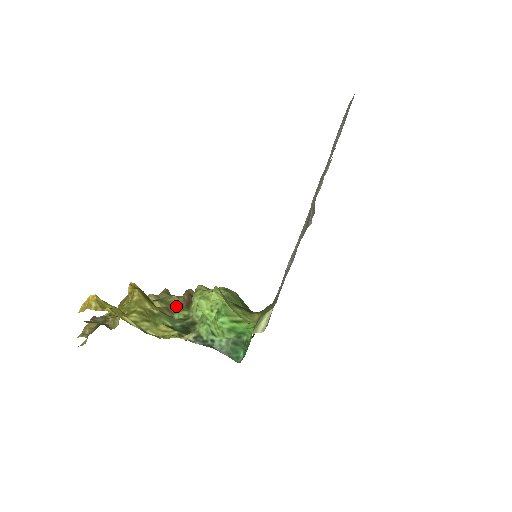
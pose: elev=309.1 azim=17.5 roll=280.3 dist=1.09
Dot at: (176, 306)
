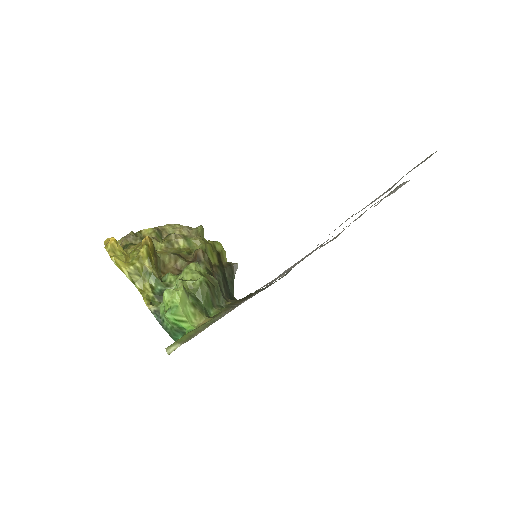
Dot at: (182, 260)
